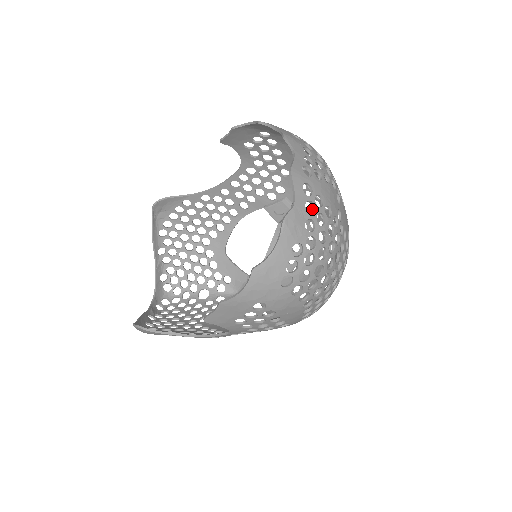
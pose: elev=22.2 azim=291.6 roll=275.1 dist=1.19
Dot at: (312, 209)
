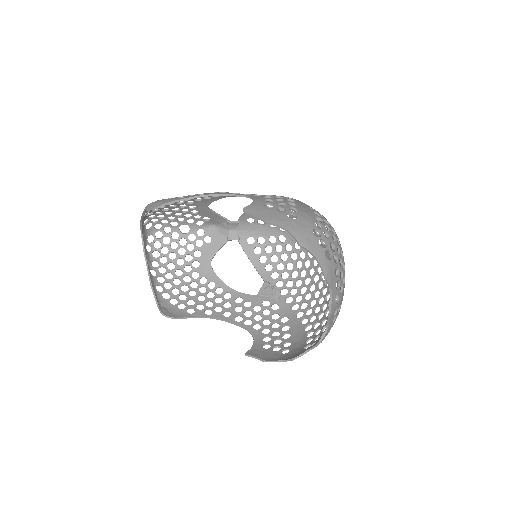
Dot at: occluded
